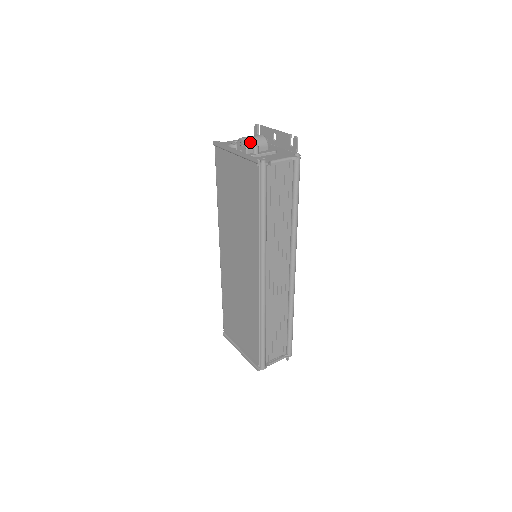
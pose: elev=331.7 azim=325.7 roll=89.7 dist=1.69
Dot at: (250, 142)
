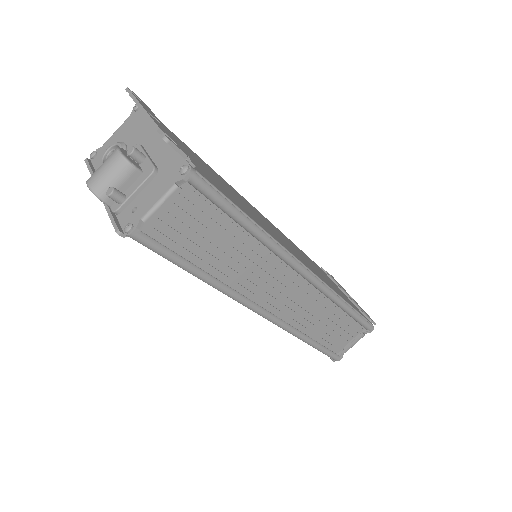
Dot at: (101, 187)
